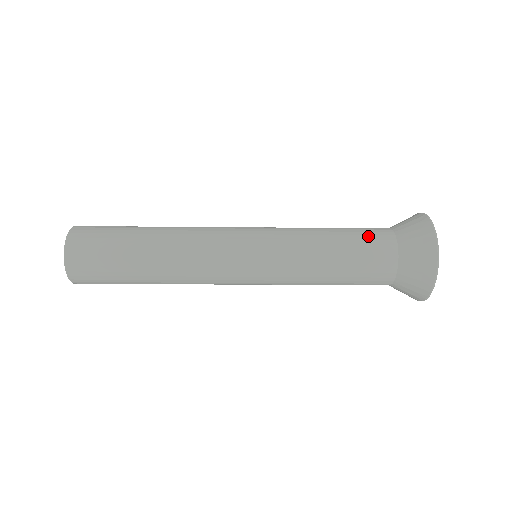
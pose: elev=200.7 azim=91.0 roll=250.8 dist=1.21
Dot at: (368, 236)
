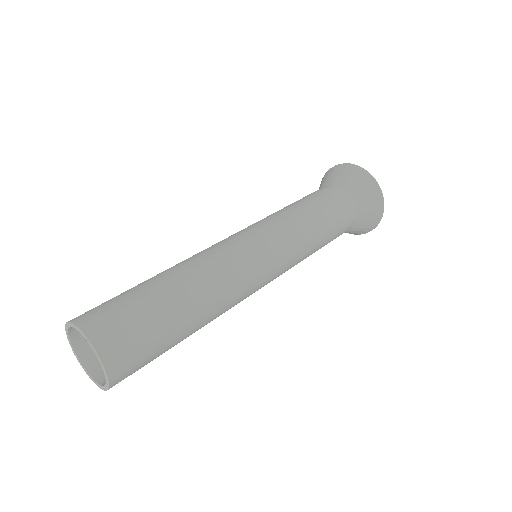
Dot at: (343, 218)
